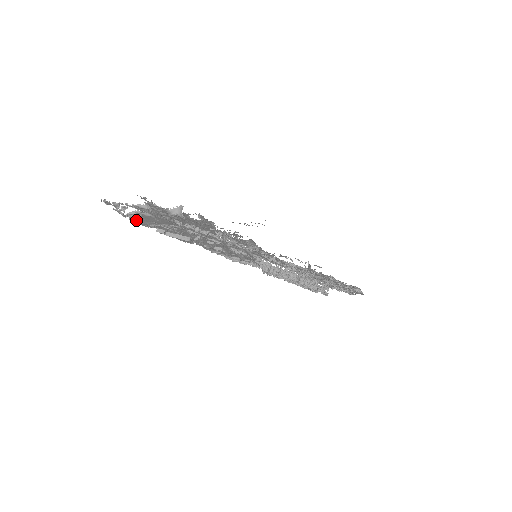
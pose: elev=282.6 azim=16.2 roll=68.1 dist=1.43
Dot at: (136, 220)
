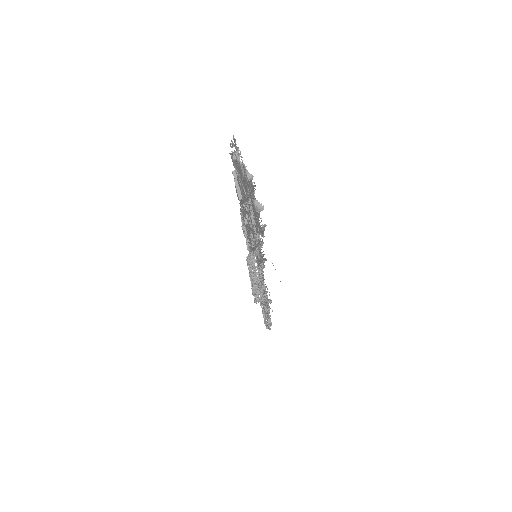
Dot at: occluded
